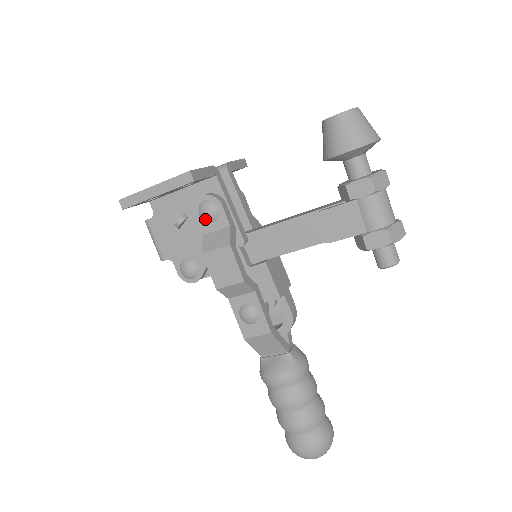
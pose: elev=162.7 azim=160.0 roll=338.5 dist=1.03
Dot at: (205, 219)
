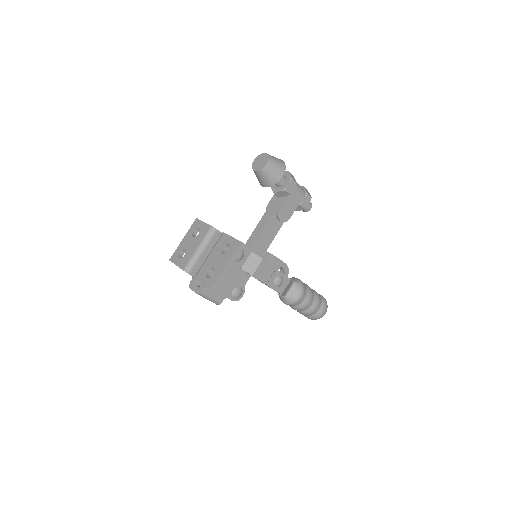
Dot at: (239, 260)
